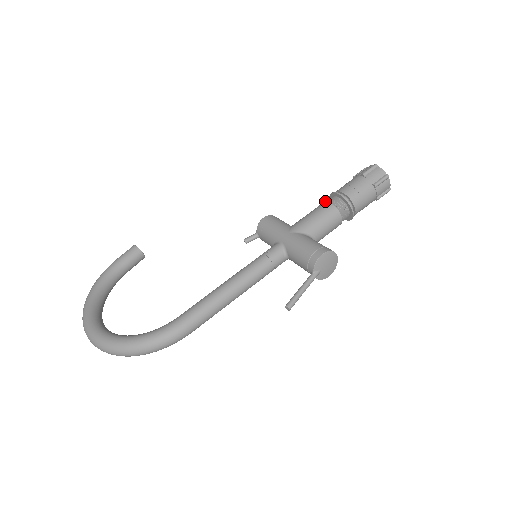
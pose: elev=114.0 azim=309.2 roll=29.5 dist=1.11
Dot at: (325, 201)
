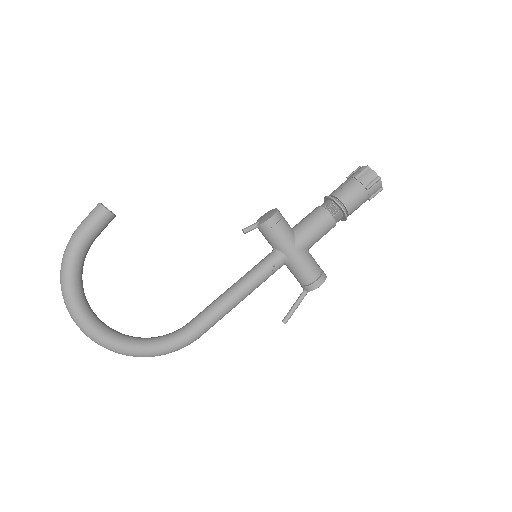
Dot at: (329, 212)
